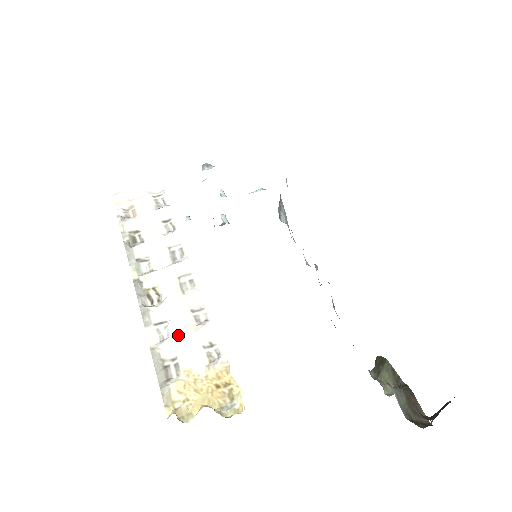
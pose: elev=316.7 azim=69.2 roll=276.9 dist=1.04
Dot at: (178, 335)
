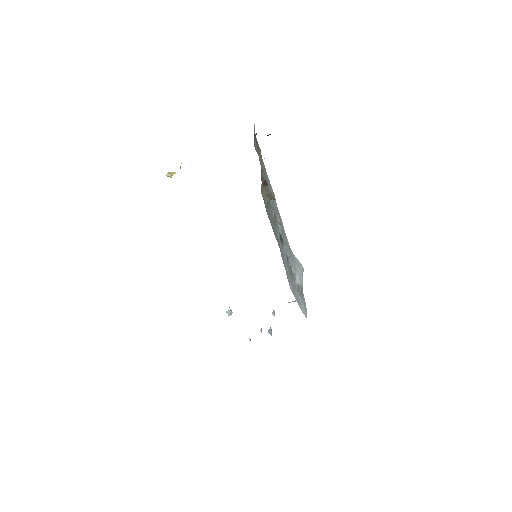
Dot at: occluded
